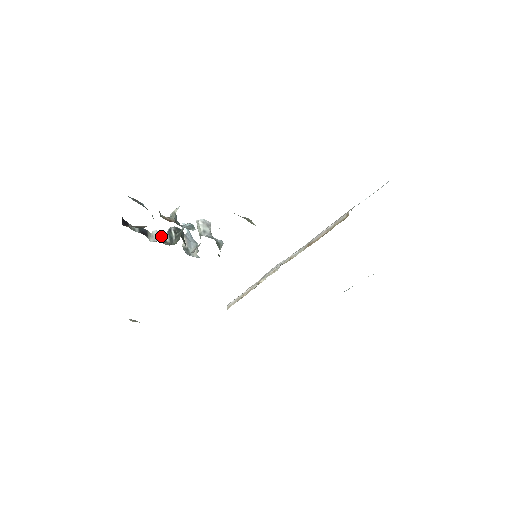
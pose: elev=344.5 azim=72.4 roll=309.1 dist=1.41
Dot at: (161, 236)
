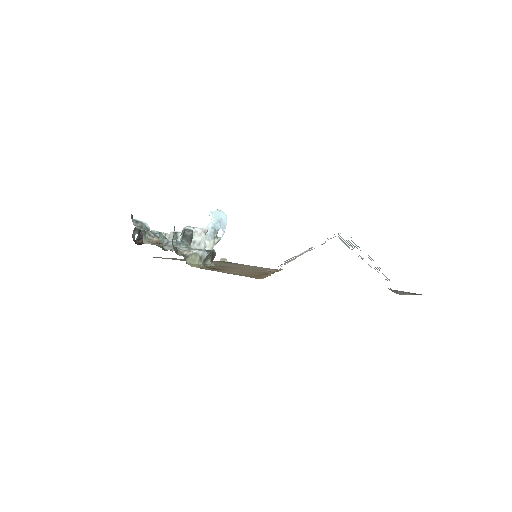
Dot at: (175, 237)
